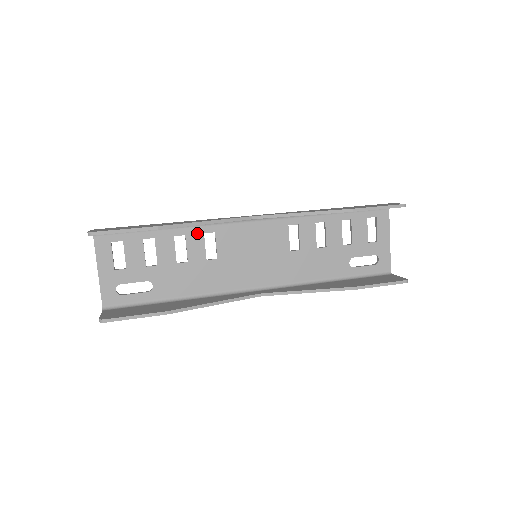
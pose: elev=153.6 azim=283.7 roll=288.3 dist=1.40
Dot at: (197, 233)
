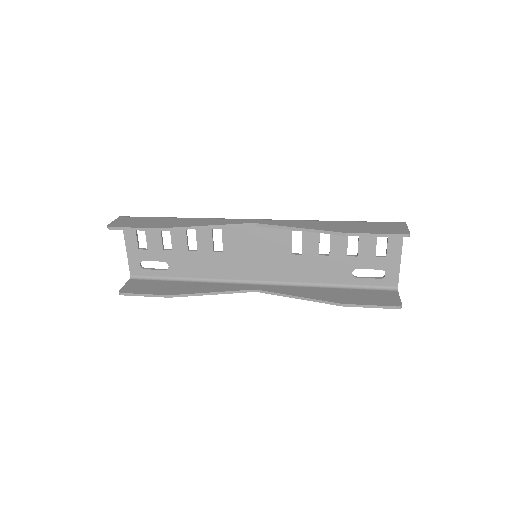
Dot at: (206, 228)
